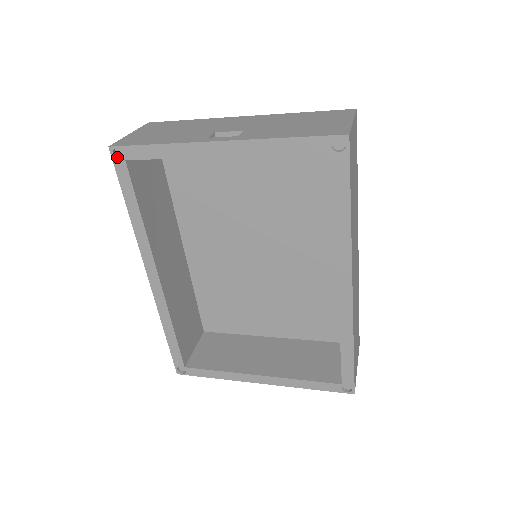
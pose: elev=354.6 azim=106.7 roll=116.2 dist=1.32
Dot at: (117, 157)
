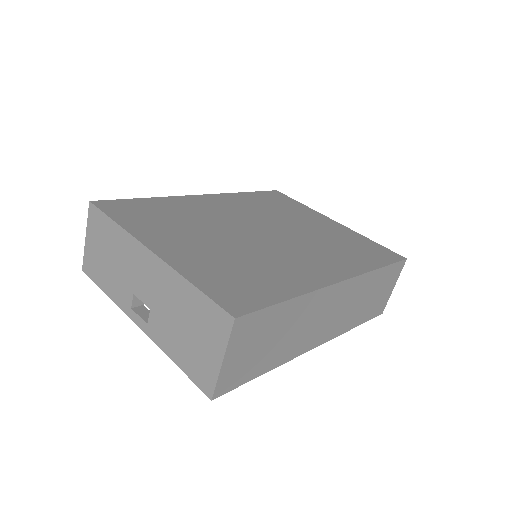
Dot at: occluded
